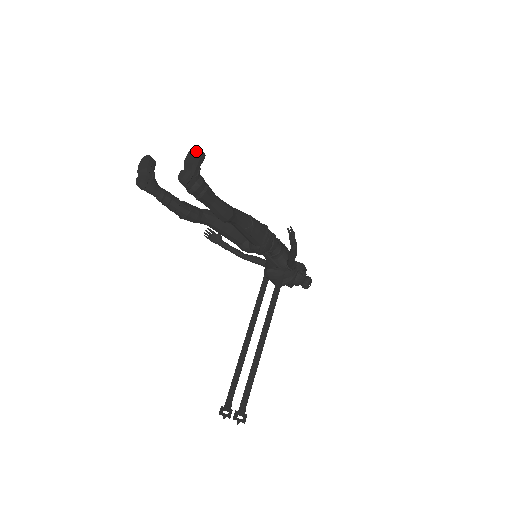
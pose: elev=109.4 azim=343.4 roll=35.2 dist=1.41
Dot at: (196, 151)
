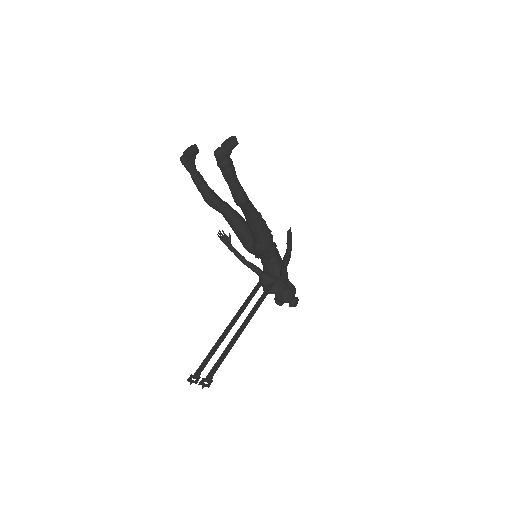
Dot at: (232, 138)
